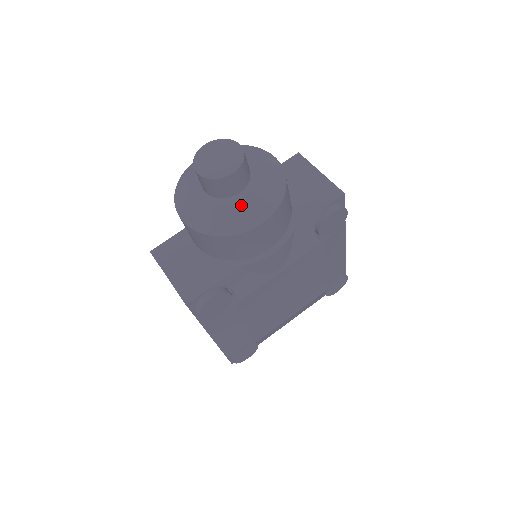
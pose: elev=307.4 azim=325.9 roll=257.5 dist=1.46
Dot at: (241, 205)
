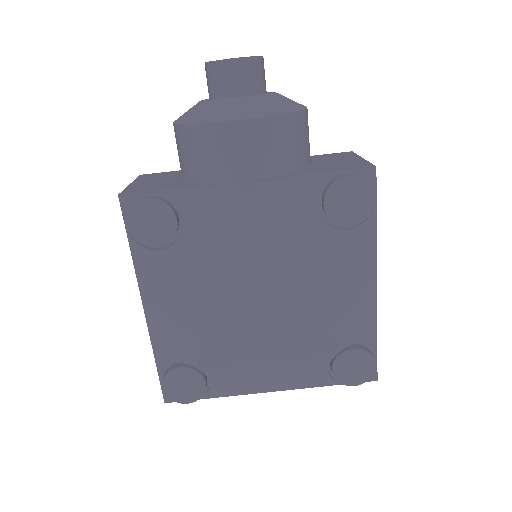
Dot at: (230, 102)
